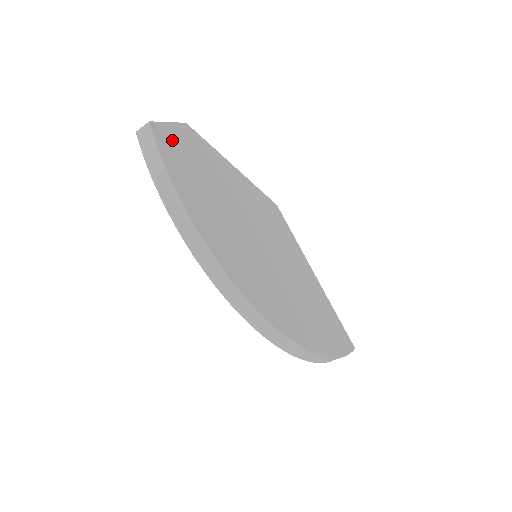
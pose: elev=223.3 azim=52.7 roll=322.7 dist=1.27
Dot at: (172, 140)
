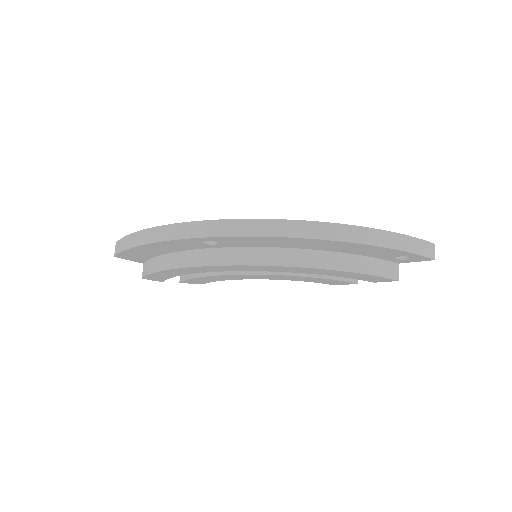
Dot at: occluded
